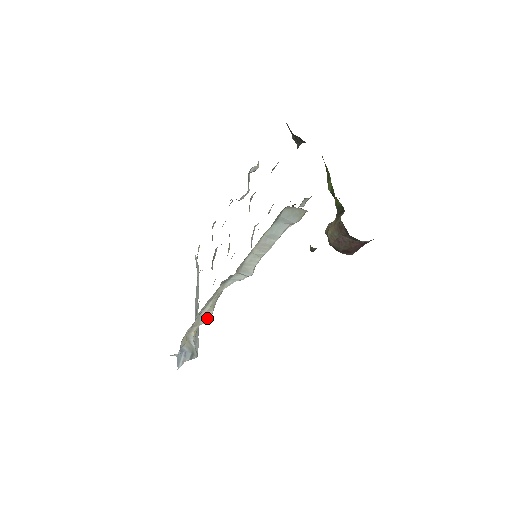
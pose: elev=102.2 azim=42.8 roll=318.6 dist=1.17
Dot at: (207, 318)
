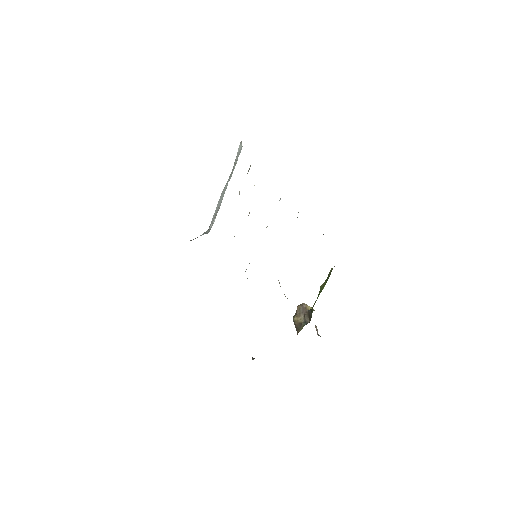
Dot at: occluded
